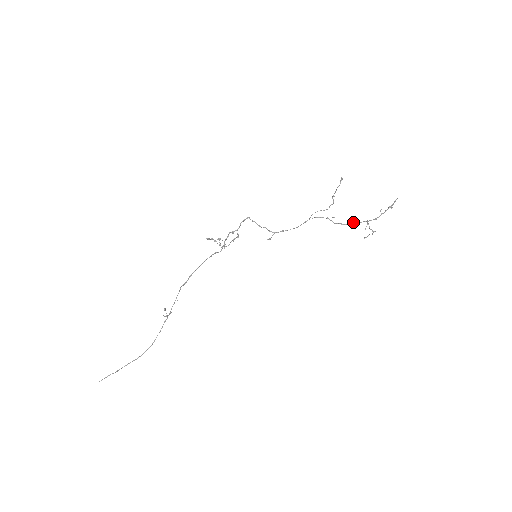
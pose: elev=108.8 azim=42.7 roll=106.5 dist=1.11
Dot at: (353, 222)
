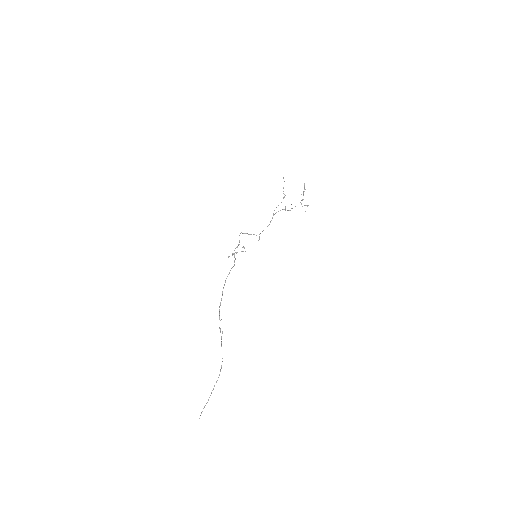
Dot at: occluded
